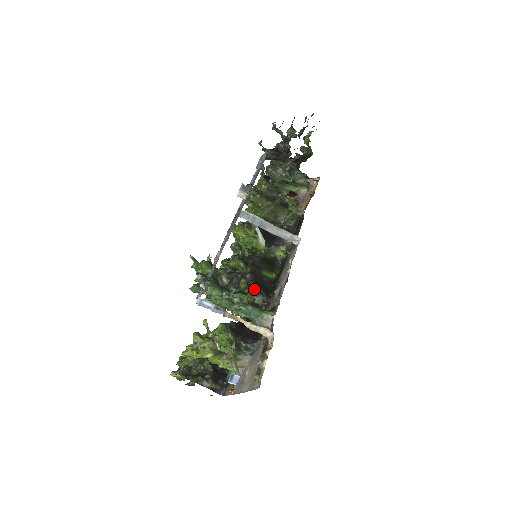
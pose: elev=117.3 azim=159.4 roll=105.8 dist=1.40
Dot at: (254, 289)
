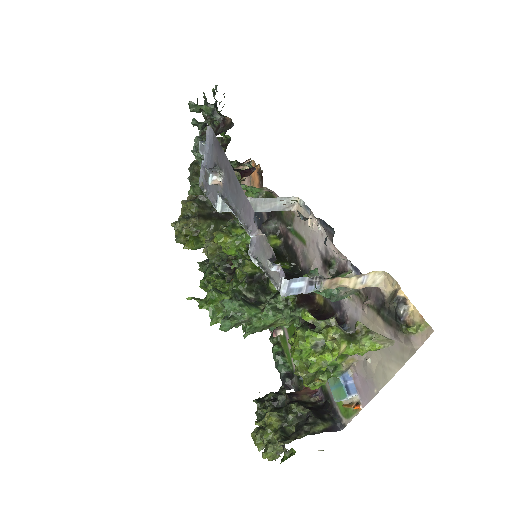
Dot at: occluded
